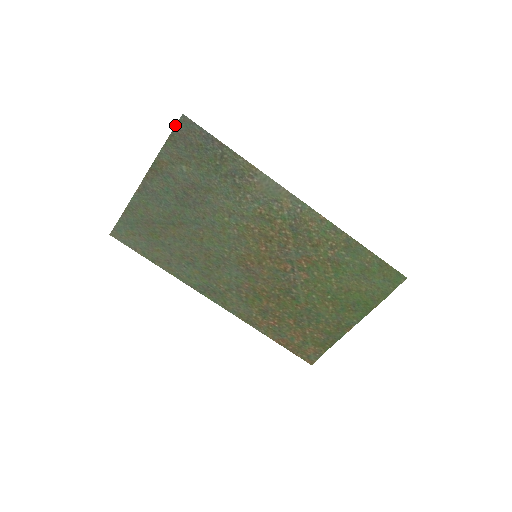
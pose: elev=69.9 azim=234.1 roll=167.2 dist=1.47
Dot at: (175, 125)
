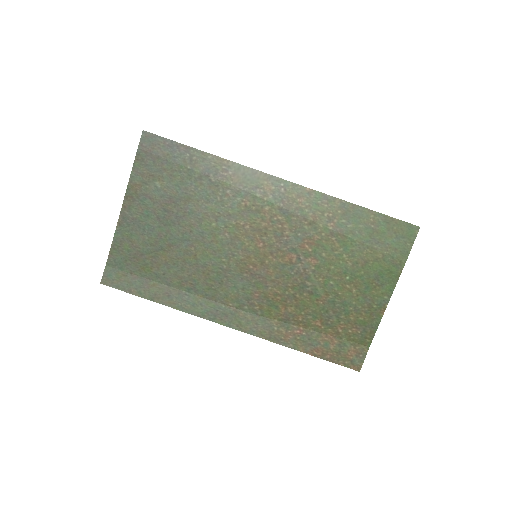
Dot at: occluded
